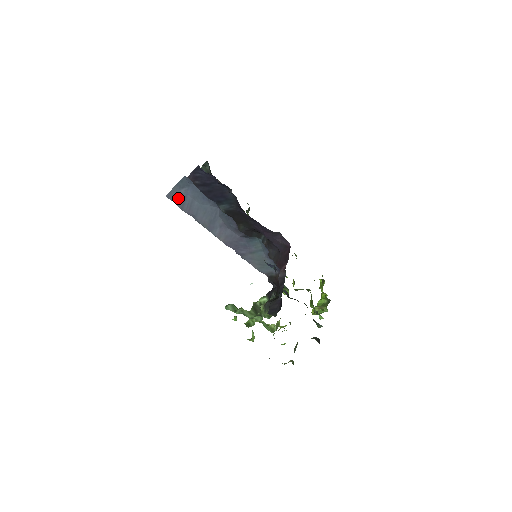
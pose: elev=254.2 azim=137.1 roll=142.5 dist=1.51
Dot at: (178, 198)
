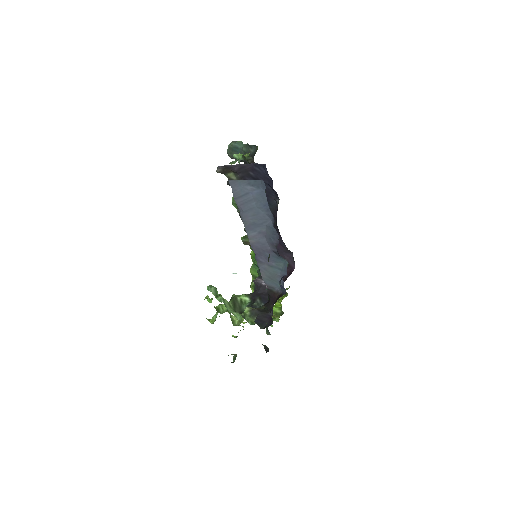
Dot at: (239, 189)
